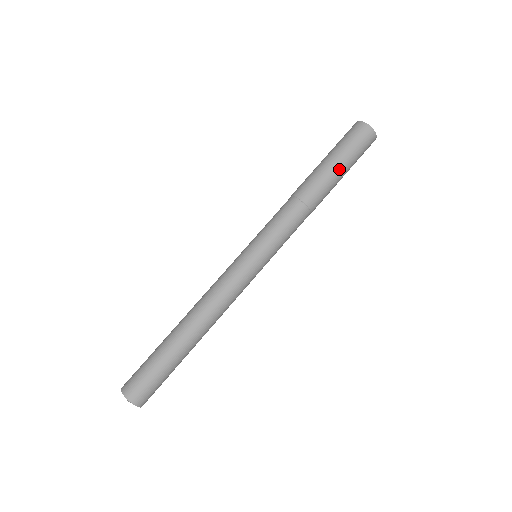
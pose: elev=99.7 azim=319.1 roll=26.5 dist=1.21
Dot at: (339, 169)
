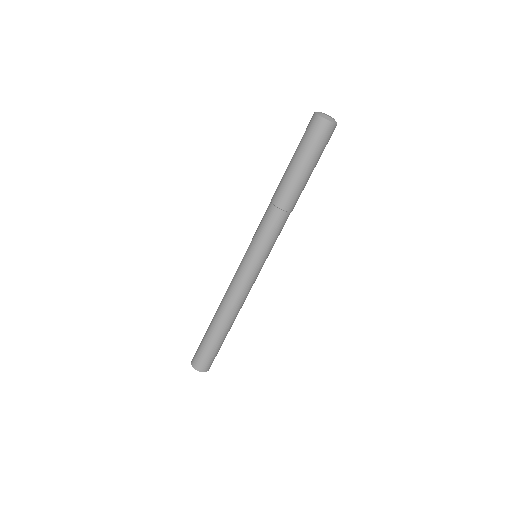
Dot at: (299, 167)
